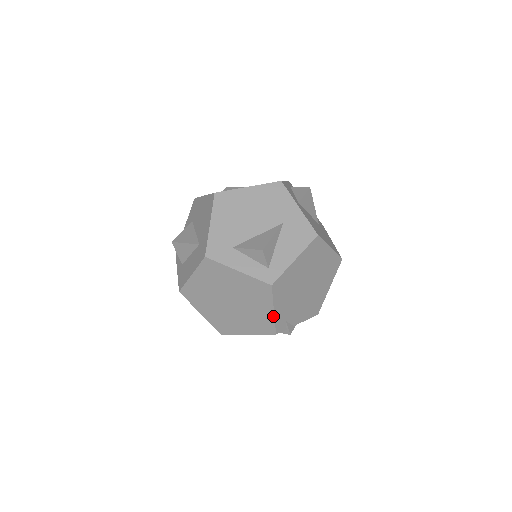
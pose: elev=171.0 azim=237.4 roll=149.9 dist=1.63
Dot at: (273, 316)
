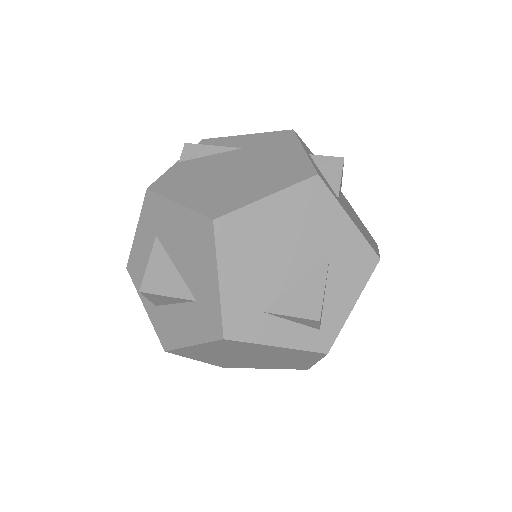
Dot at: (313, 364)
